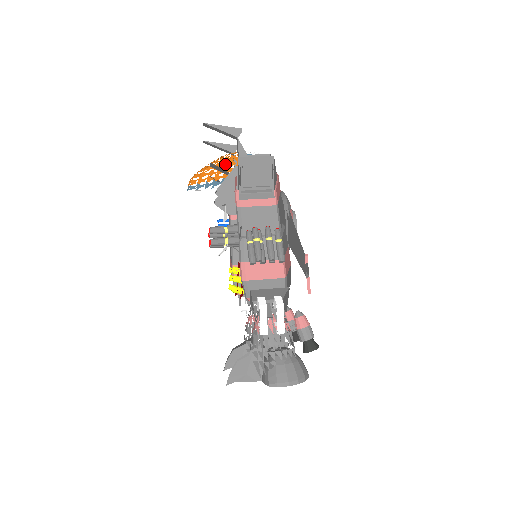
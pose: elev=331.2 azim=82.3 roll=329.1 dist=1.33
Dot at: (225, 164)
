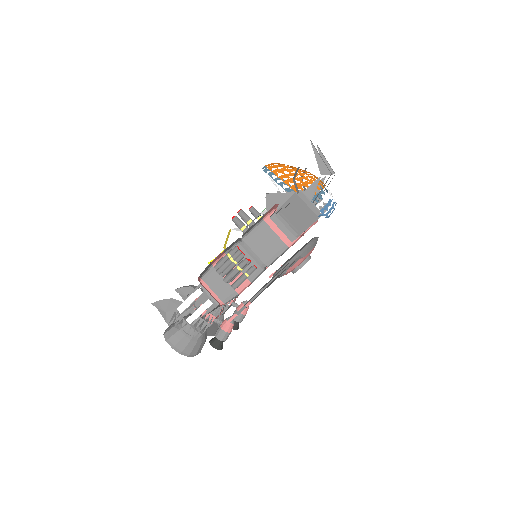
Dot at: (301, 180)
